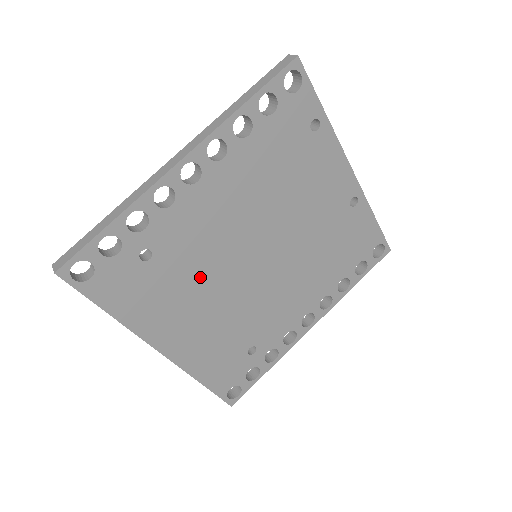
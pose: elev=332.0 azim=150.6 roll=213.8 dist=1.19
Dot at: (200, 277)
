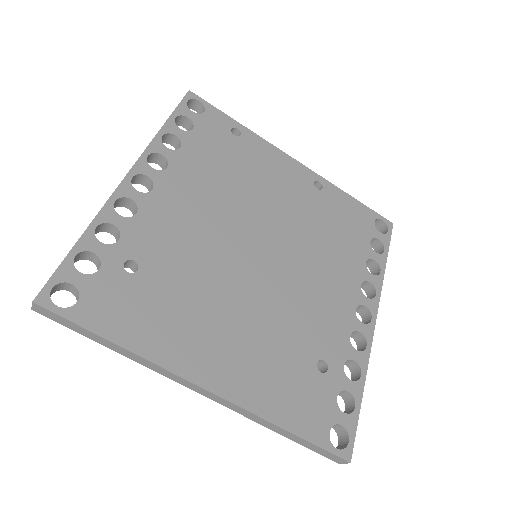
Dot at: (204, 282)
